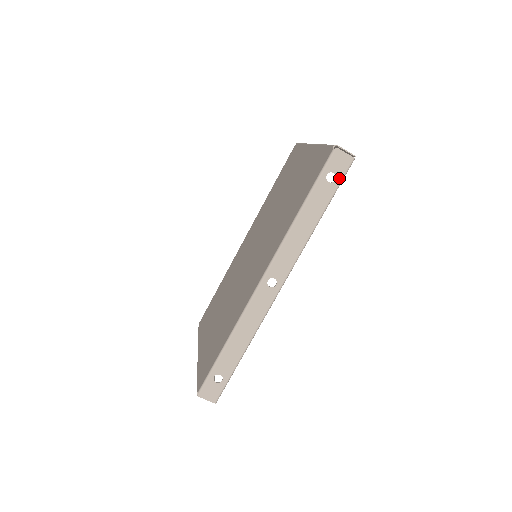
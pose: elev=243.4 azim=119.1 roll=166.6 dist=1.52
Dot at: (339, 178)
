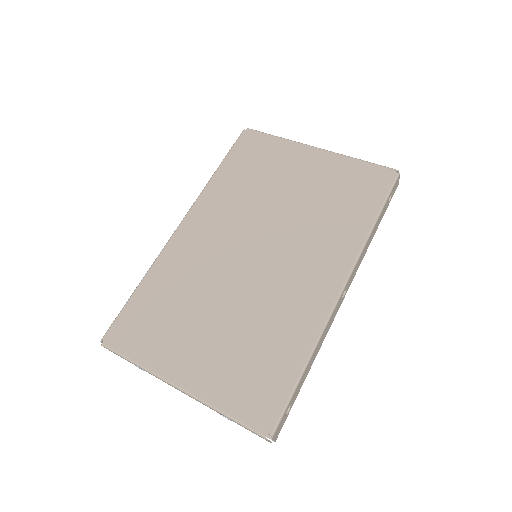
Dot at: occluded
